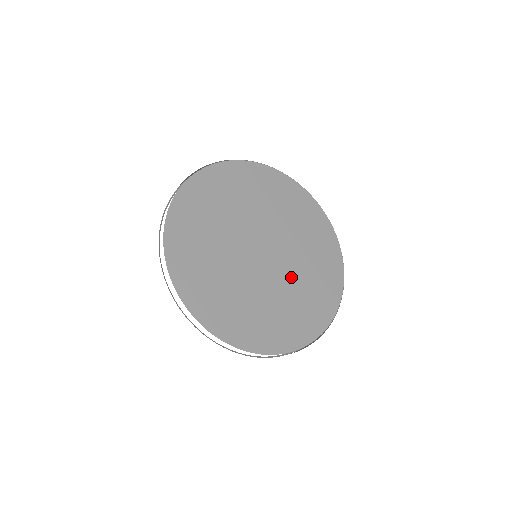
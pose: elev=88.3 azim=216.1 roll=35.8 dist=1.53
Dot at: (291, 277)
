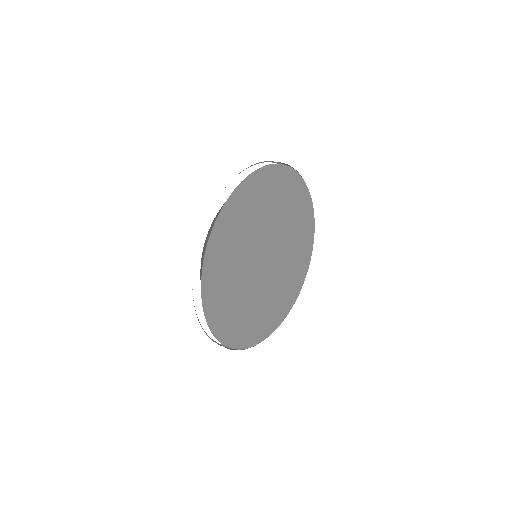
Dot at: (279, 277)
